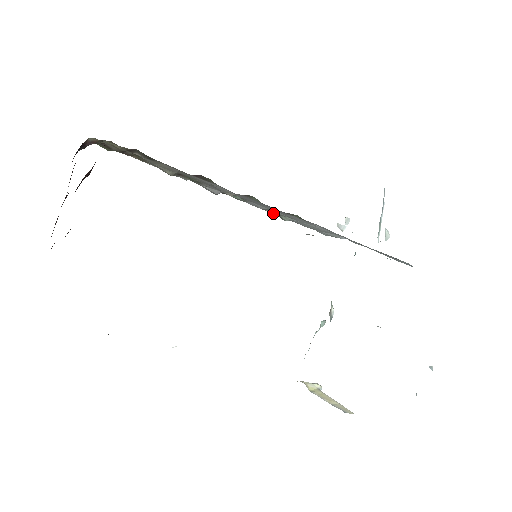
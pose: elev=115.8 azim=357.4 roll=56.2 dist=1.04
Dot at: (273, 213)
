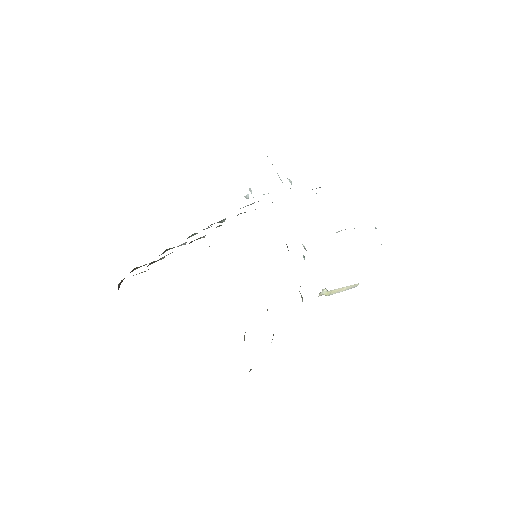
Dot at: (212, 224)
